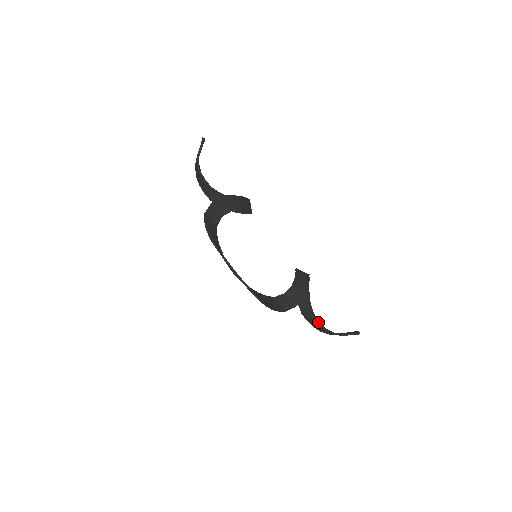
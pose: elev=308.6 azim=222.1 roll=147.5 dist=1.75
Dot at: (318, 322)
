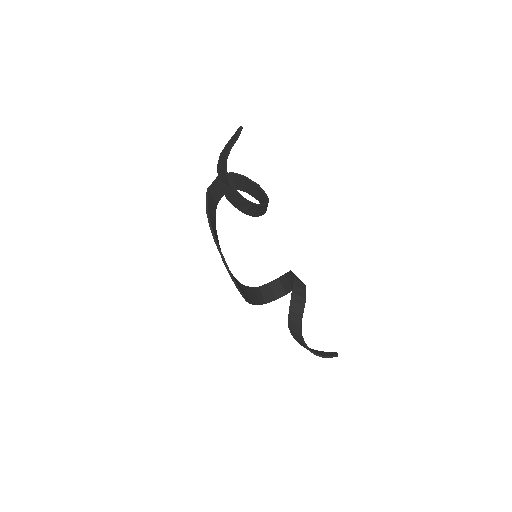
Dot at: (303, 341)
